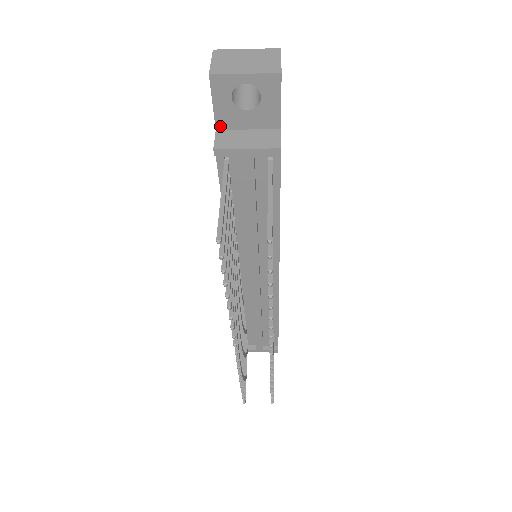
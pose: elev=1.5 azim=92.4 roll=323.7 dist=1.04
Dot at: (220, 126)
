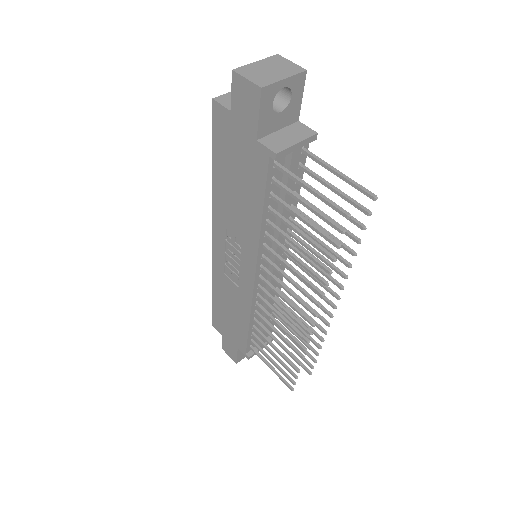
Dot at: (260, 135)
